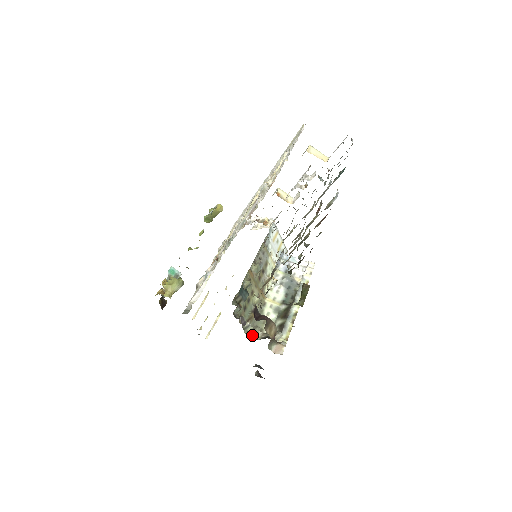
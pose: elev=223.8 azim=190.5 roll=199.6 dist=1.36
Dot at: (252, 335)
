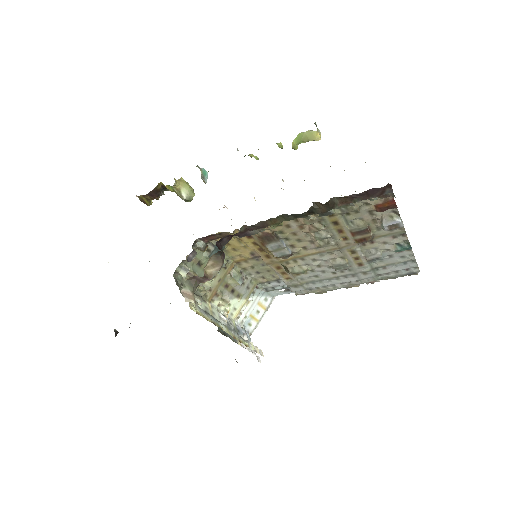
Dot at: (177, 280)
